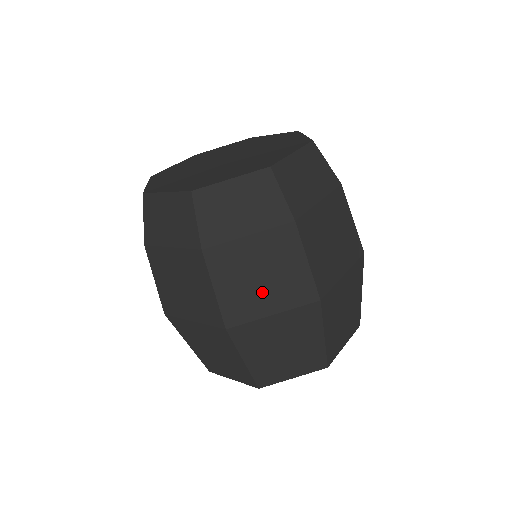
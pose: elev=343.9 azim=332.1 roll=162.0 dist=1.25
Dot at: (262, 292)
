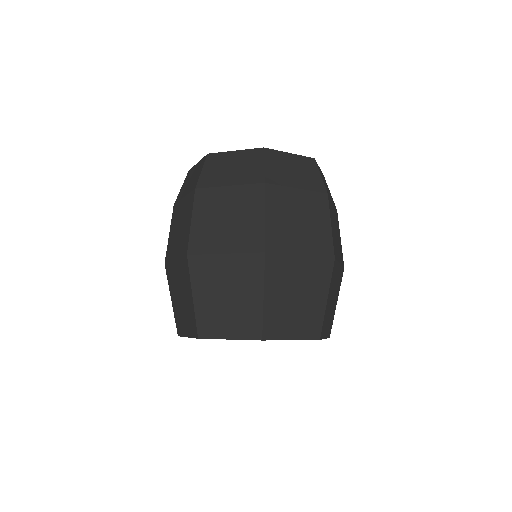
Dot at: (223, 232)
